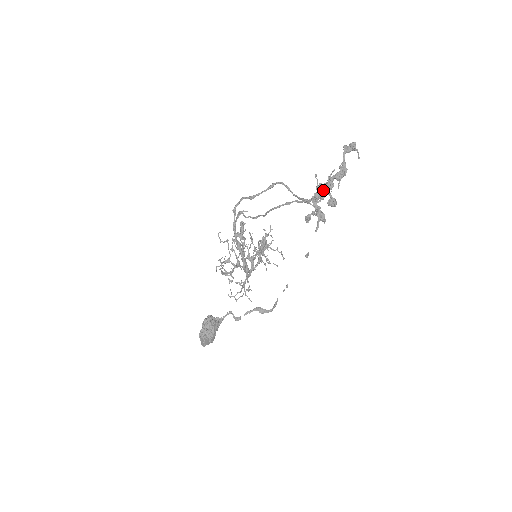
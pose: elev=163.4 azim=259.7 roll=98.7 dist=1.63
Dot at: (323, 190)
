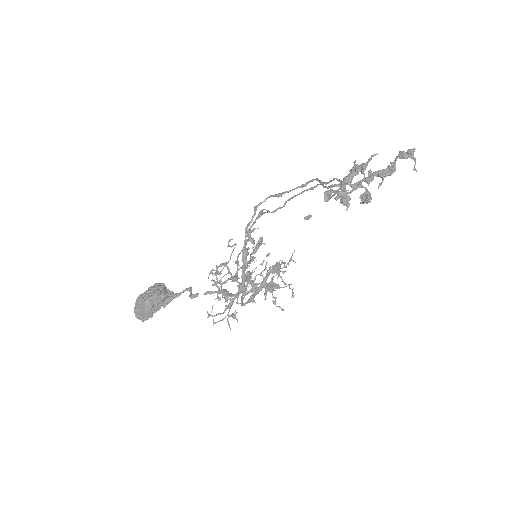
Dot at: (357, 170)
